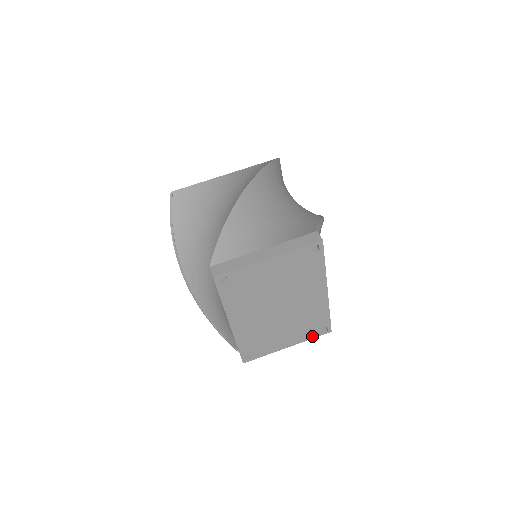
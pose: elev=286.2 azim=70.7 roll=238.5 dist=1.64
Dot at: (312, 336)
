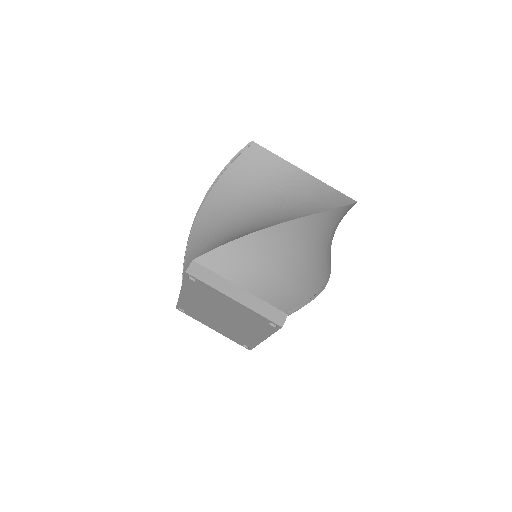
Dot at: (235, 340)
